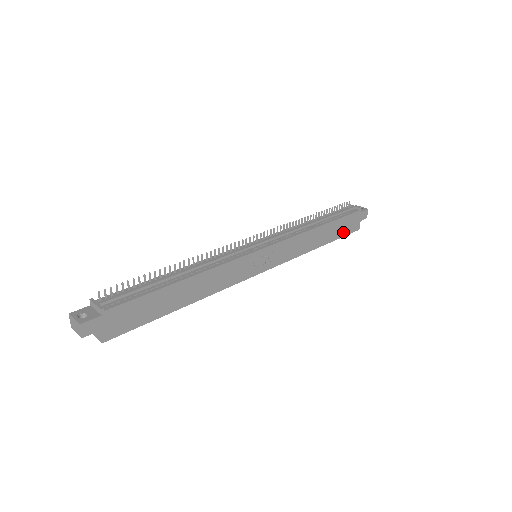
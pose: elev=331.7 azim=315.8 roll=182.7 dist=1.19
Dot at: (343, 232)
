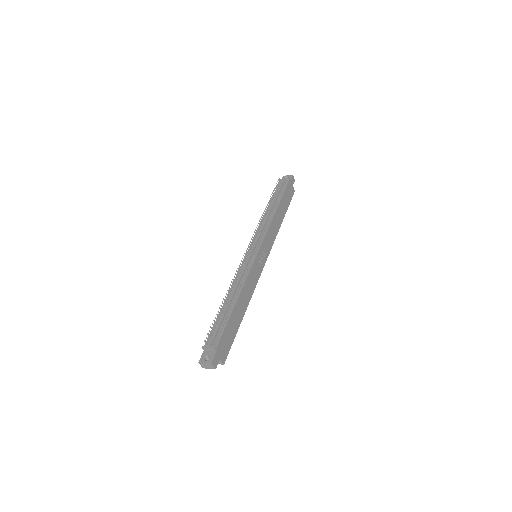
Dot at: (288, 201)
